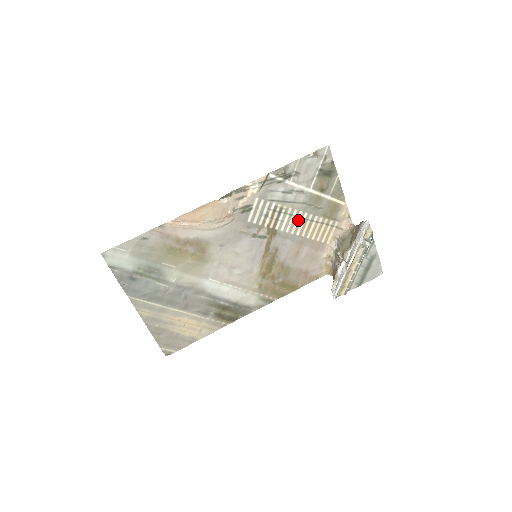
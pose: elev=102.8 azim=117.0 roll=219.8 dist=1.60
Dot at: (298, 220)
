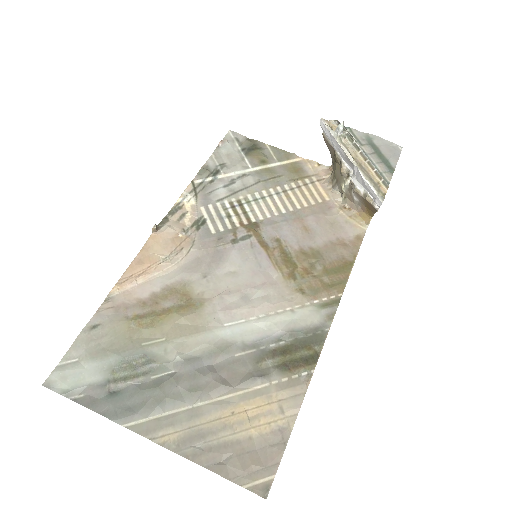
Dot at: (269, 200)
